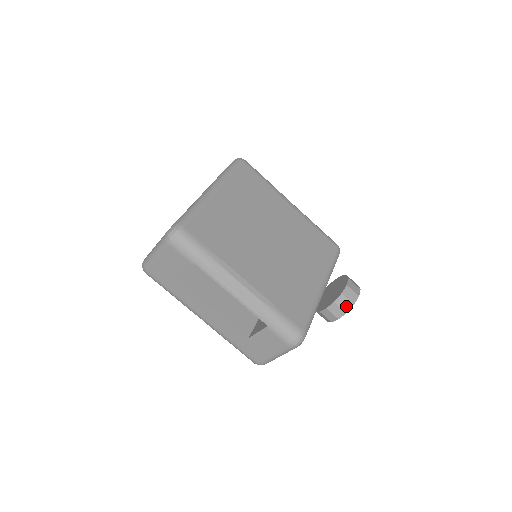
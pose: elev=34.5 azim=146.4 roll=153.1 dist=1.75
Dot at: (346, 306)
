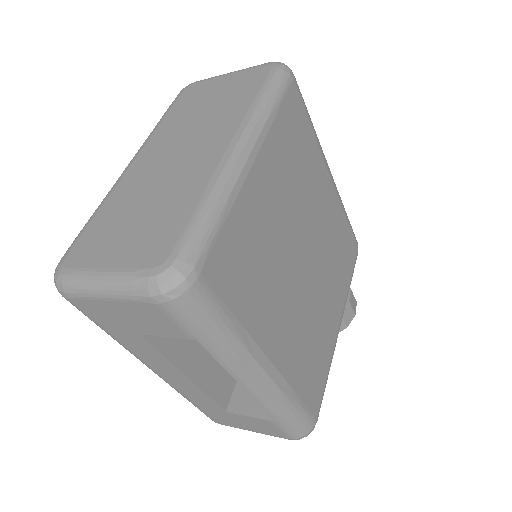
Dot at: occluded
